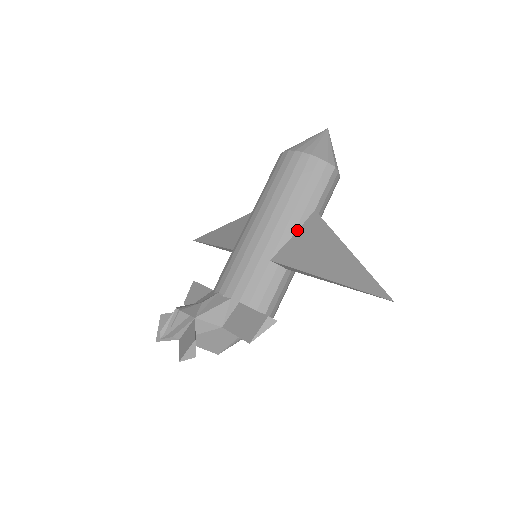
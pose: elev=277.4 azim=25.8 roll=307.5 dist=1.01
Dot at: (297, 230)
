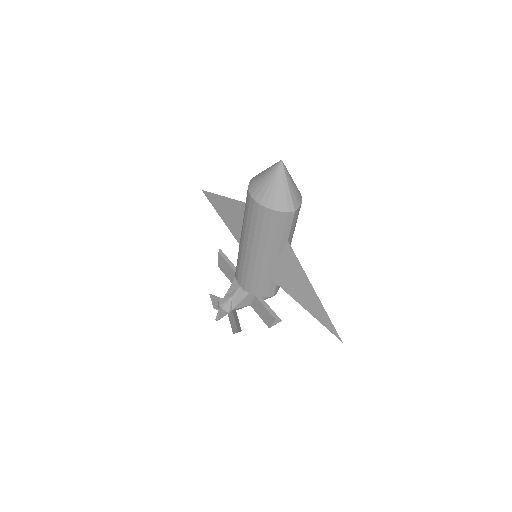
Dot at: (279, 255)
